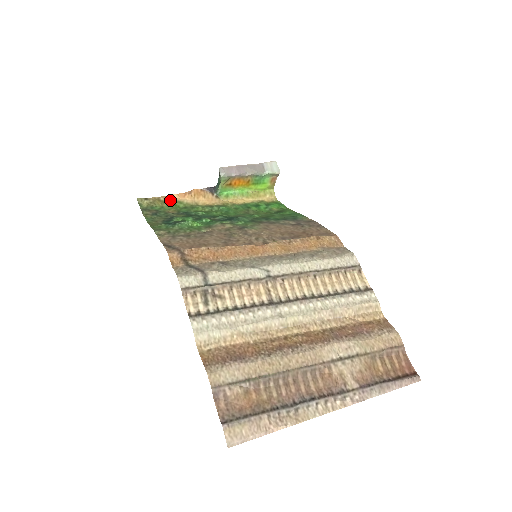
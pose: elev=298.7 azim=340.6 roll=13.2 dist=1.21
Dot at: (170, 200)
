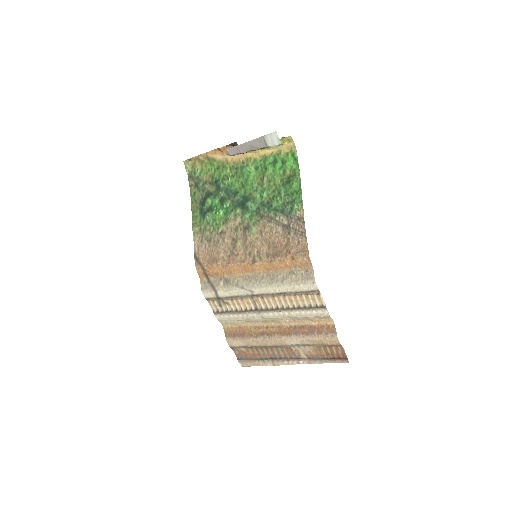
Dot at: (206, 158)
